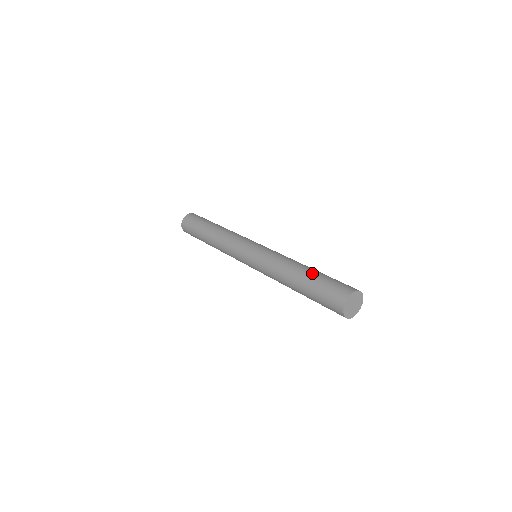
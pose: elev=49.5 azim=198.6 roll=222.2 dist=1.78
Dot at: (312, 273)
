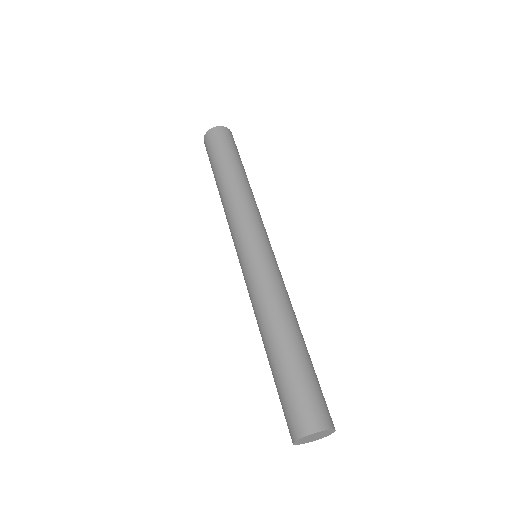
Dot at: (276, 361)
